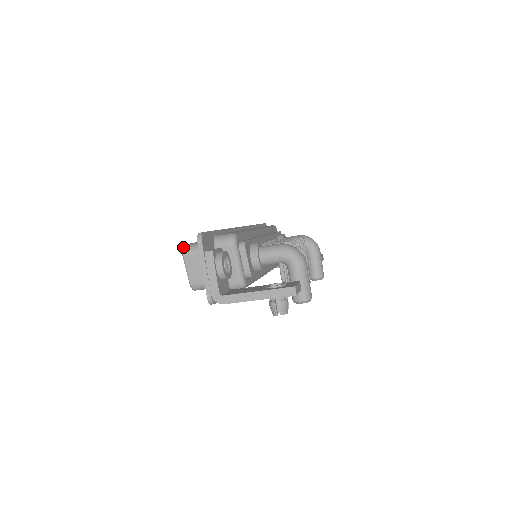
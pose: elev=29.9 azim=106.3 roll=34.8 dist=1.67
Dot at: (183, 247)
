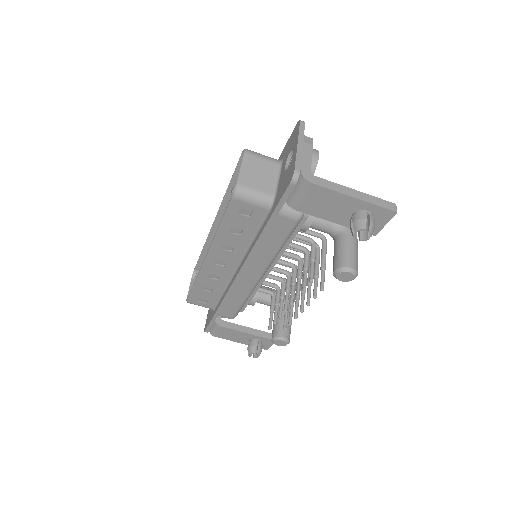
Dot at: occluded
